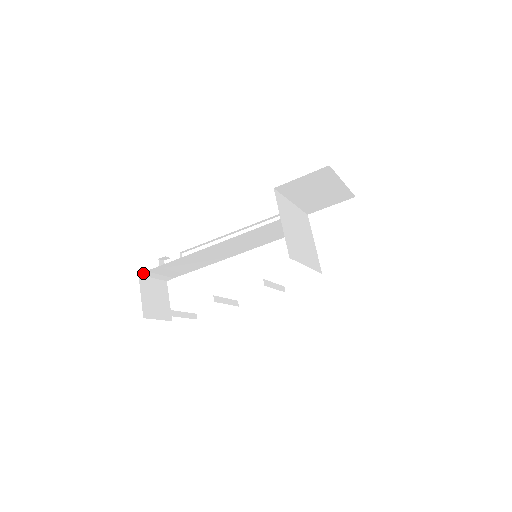
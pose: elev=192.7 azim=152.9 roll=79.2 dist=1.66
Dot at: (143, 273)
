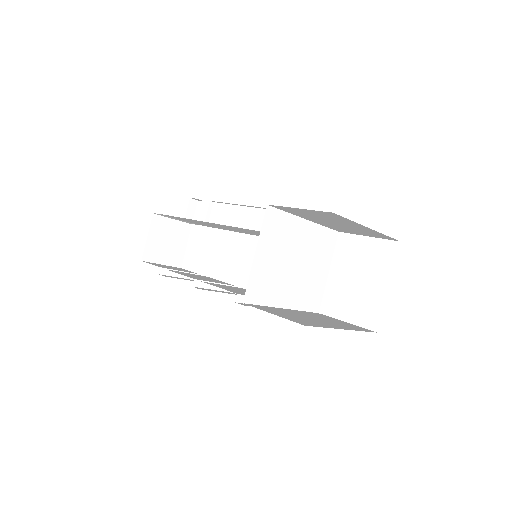
Dot at: occluded
